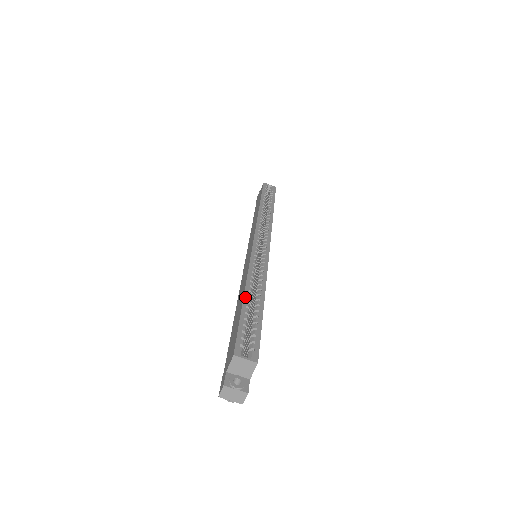
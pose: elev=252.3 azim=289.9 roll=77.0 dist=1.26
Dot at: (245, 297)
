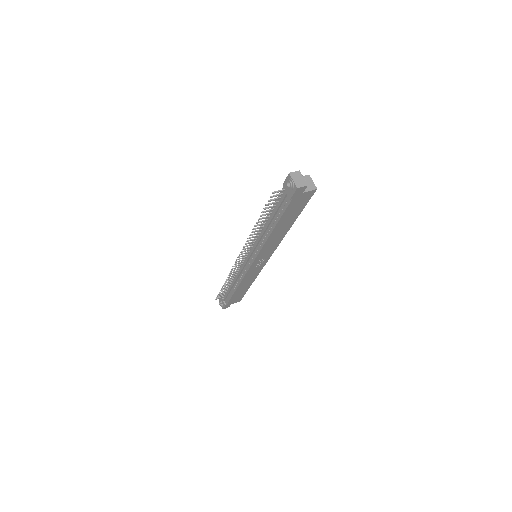
Dot at: occluded
